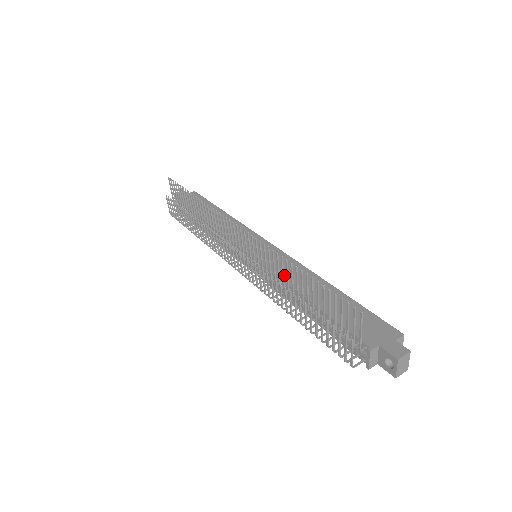
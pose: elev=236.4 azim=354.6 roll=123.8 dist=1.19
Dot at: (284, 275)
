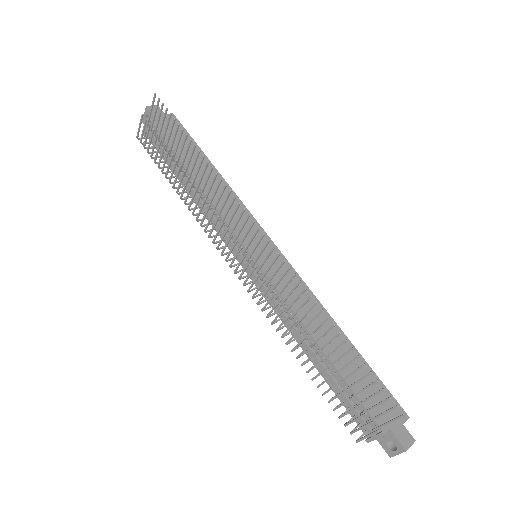
Dot at: (294, 303)
